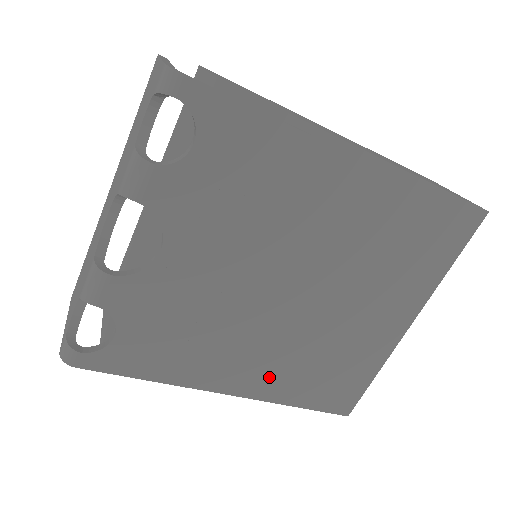
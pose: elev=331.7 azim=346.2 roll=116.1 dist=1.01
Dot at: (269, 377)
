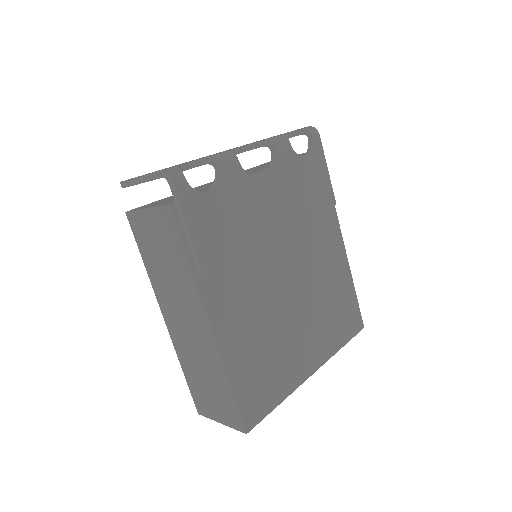
Dot at: (236, 330)
